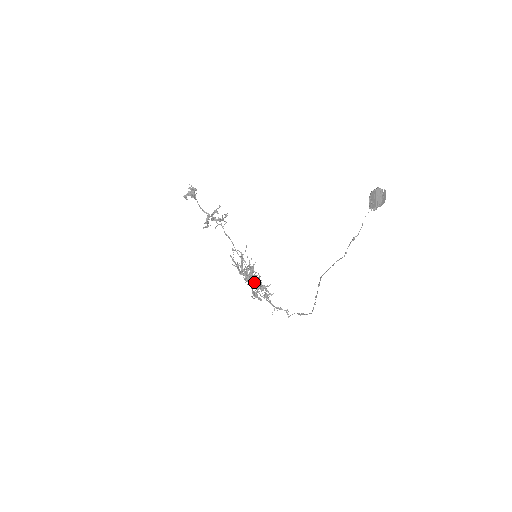
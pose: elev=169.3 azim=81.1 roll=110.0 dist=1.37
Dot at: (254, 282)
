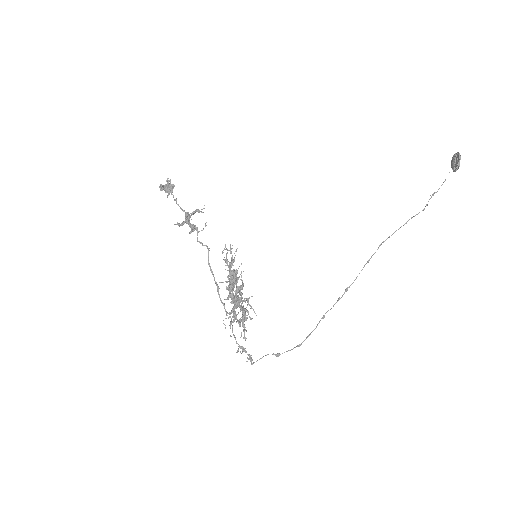
Dot at: (235, 296)
